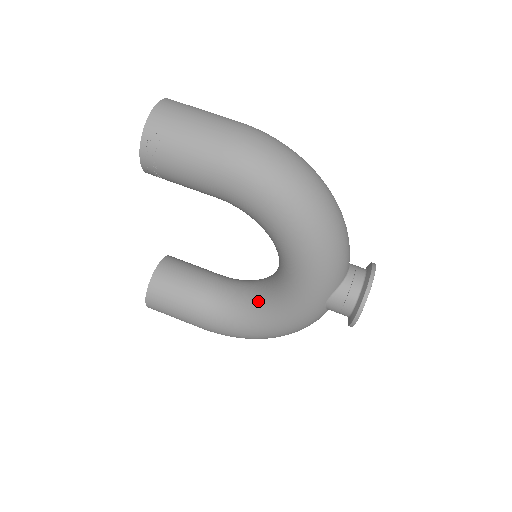
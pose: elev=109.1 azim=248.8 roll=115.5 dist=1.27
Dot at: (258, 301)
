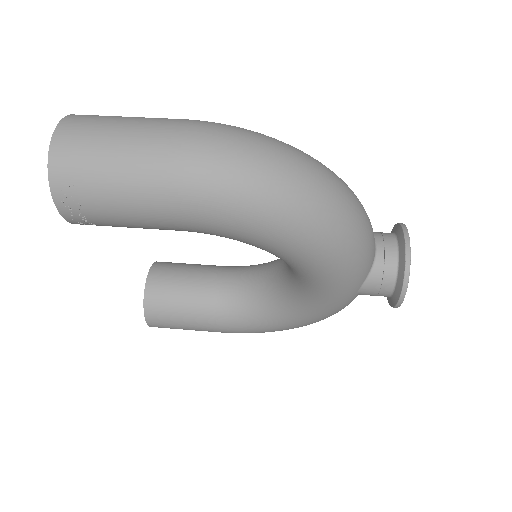
Dot at: (274, 300)
